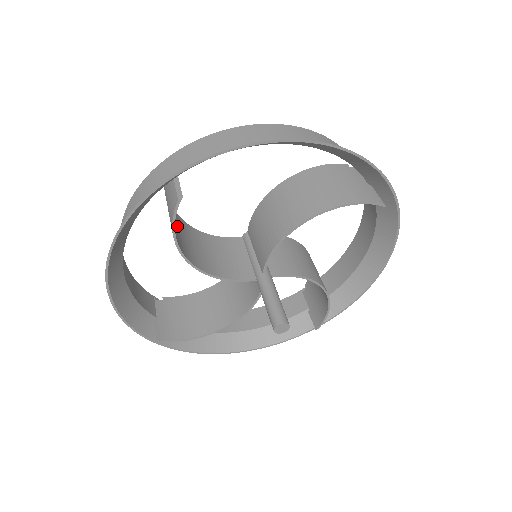
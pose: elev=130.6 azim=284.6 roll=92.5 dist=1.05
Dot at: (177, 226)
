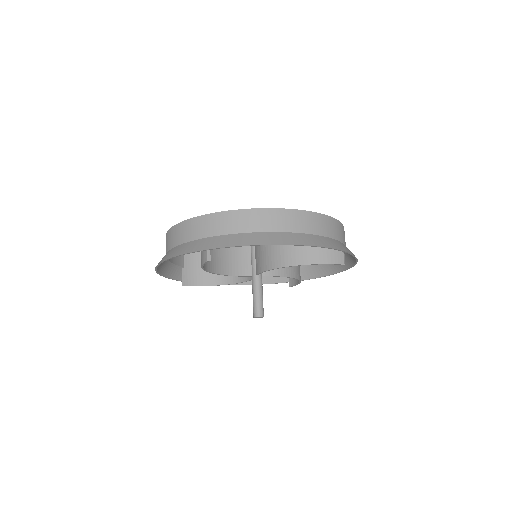
Dot at: occluded
